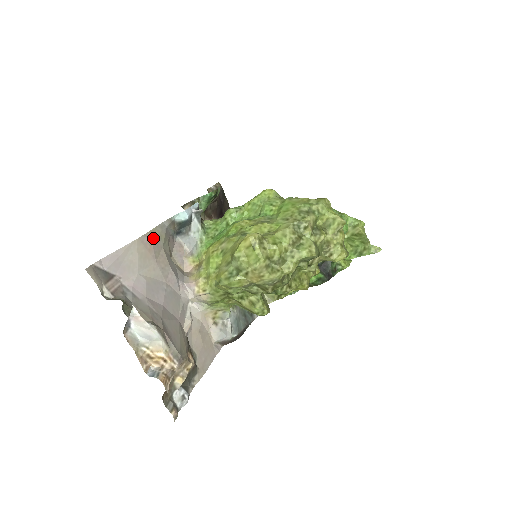
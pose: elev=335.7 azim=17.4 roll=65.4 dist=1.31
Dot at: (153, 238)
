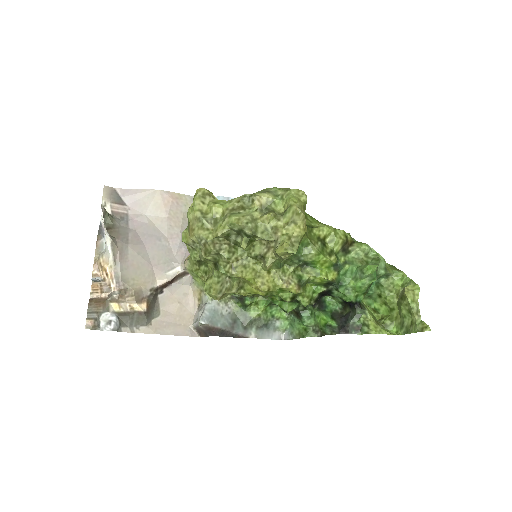
Dot at: (175, 199)
